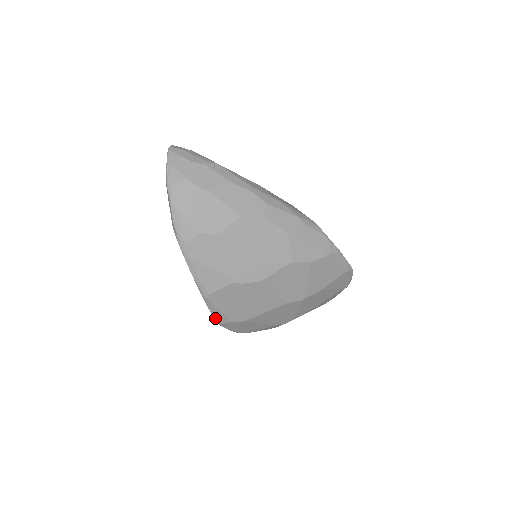
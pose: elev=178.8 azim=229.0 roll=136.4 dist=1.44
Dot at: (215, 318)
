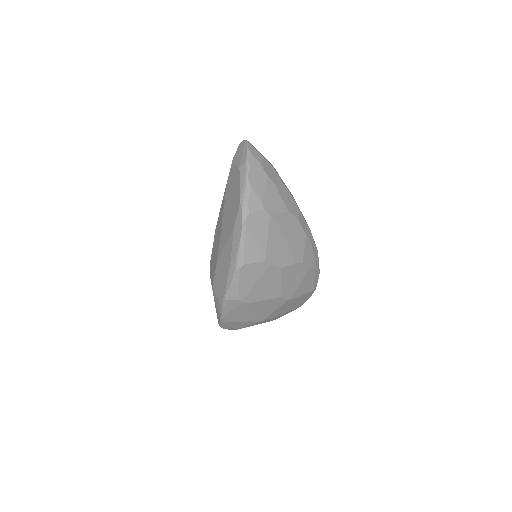
Dot at: (229, 292)
